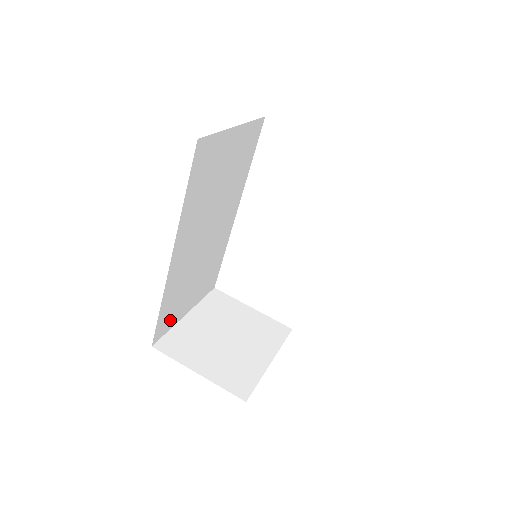
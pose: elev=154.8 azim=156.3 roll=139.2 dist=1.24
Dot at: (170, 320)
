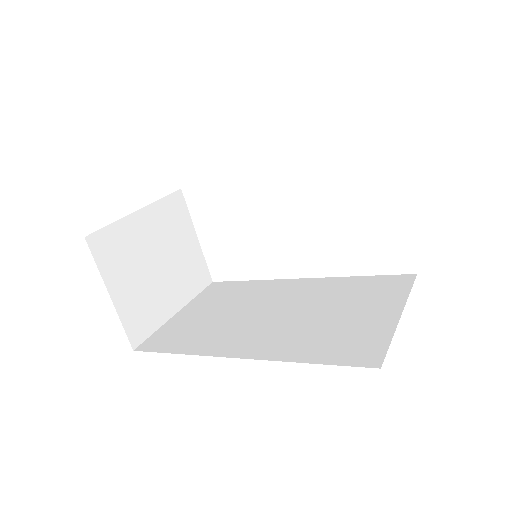
Dot at: occluded
